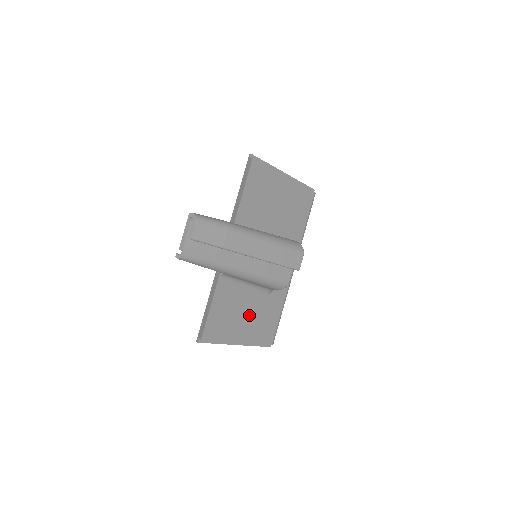
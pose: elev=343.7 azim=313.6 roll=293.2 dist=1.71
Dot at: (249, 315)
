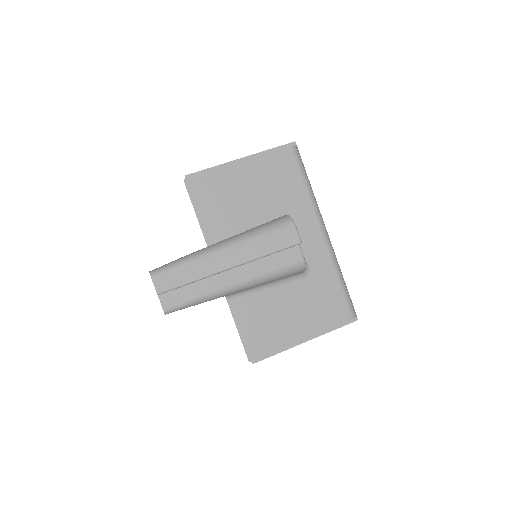
Dot at: (294, 310)
